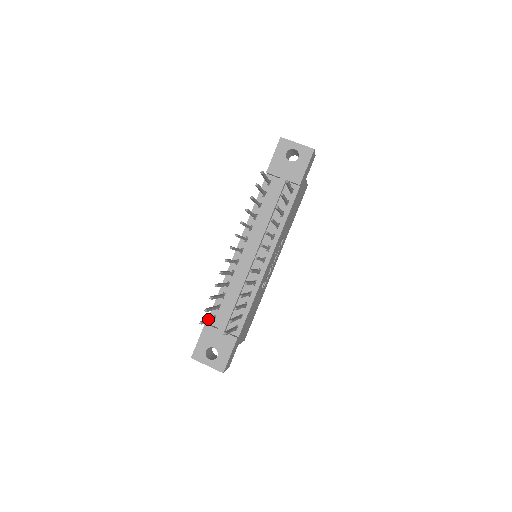
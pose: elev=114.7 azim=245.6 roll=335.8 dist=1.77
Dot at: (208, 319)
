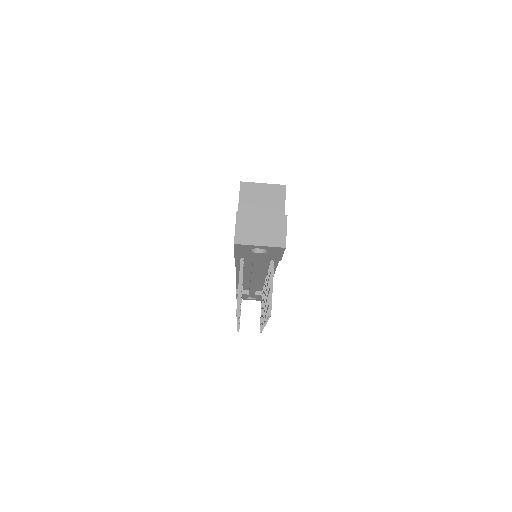
Dot at: occluded
